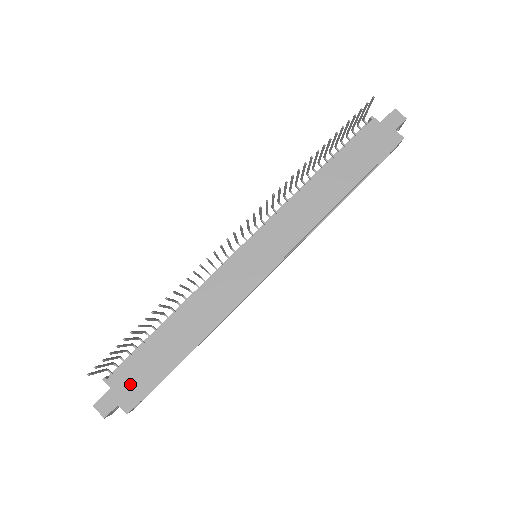
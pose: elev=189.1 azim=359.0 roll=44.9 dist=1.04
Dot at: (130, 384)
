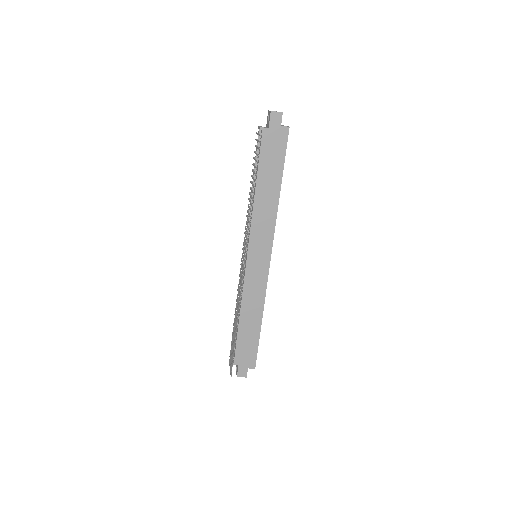
Dot at: (246, 357)
